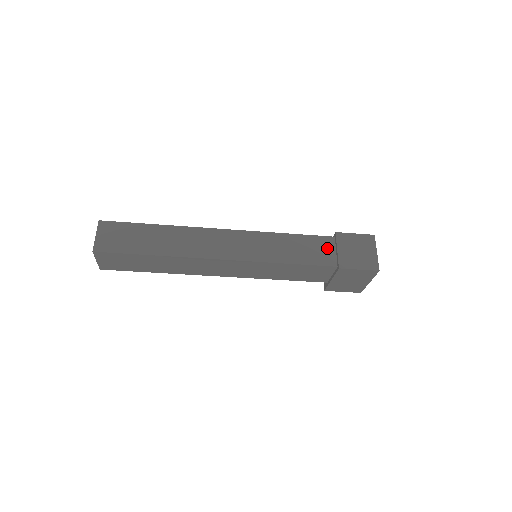
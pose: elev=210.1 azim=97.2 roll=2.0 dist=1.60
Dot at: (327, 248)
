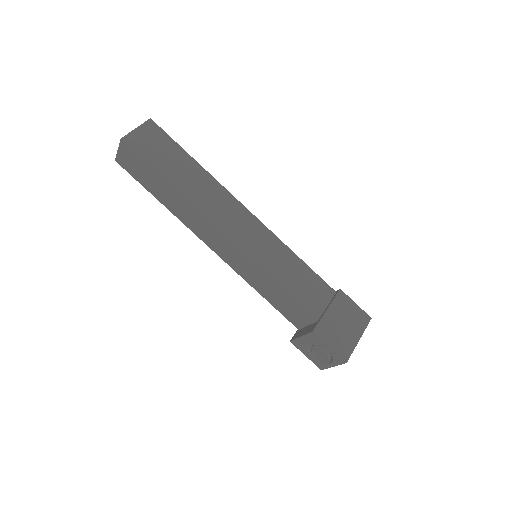
Dot at: occluded
